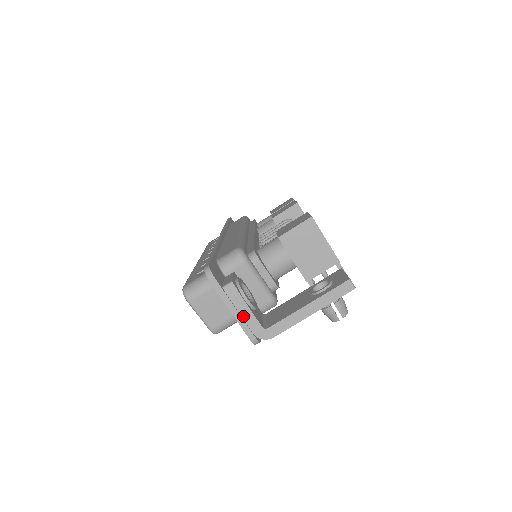
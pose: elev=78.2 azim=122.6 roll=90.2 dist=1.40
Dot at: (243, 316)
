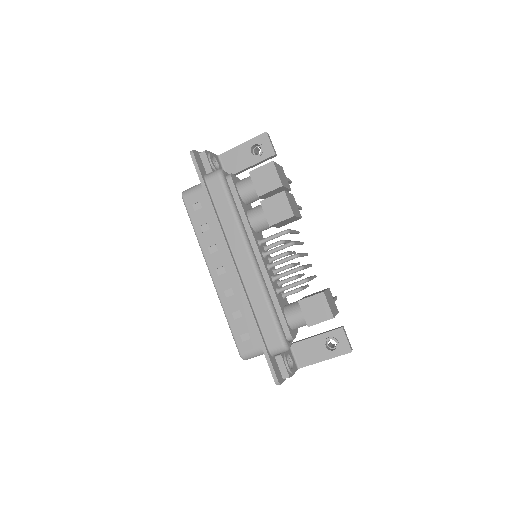
Dot at: occluded
